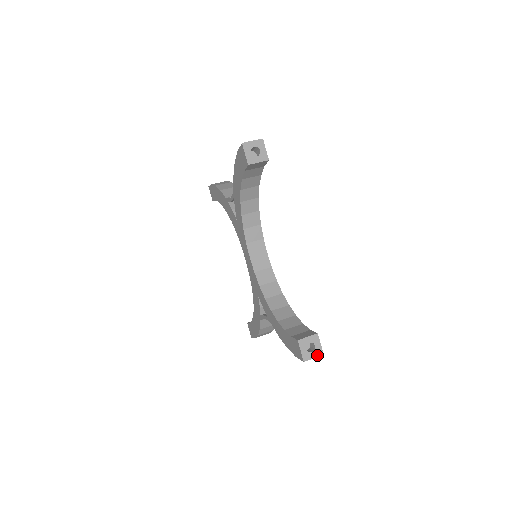
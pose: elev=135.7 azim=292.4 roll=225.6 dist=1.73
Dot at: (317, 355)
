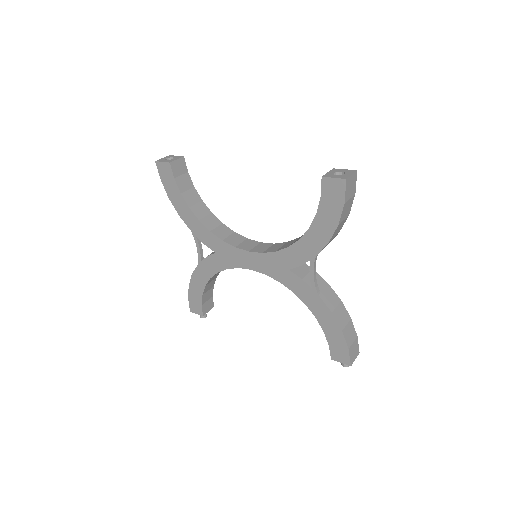
Dot at: (352, 173)
